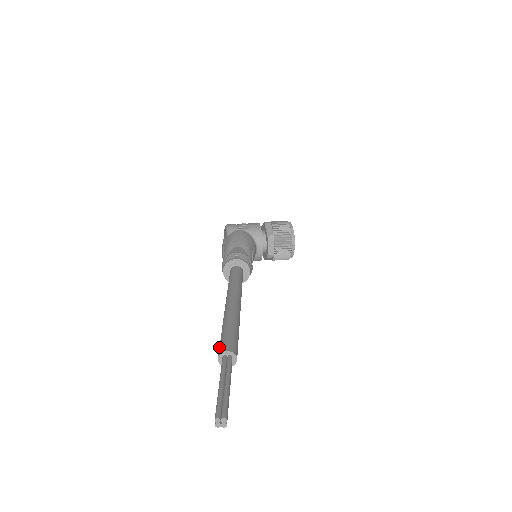
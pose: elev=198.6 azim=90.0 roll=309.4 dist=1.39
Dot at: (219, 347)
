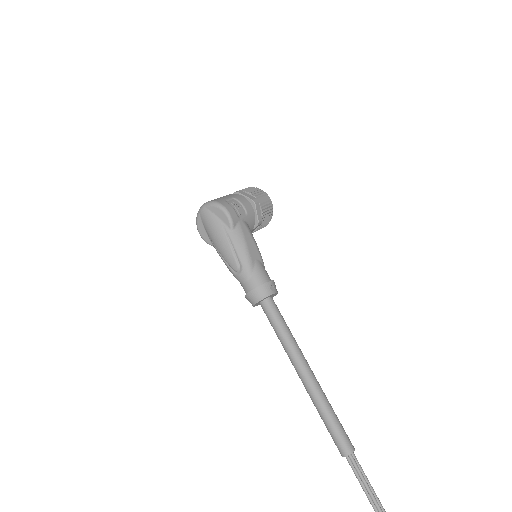
Dot at: (340, 443)
